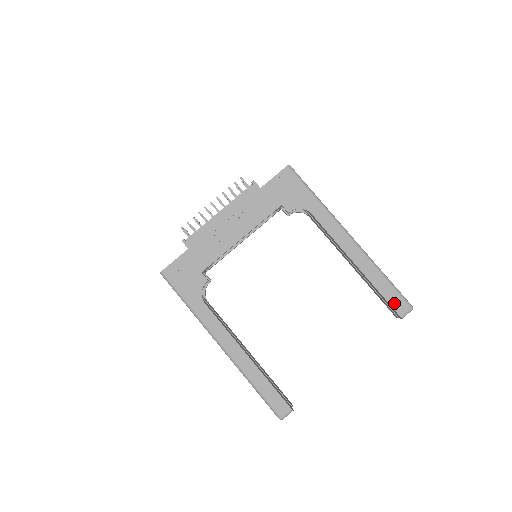
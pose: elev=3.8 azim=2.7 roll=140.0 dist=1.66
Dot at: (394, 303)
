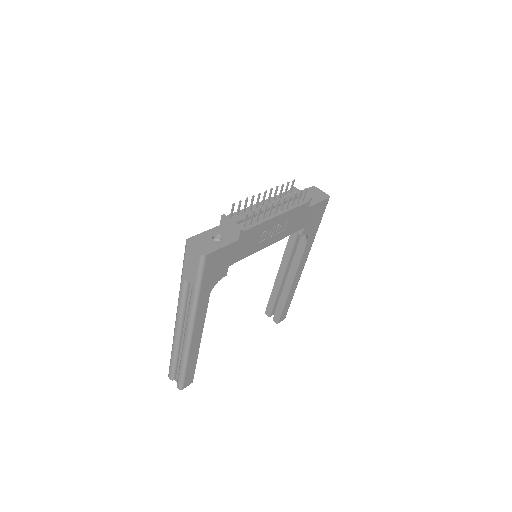
Dot at: (283, 315)
